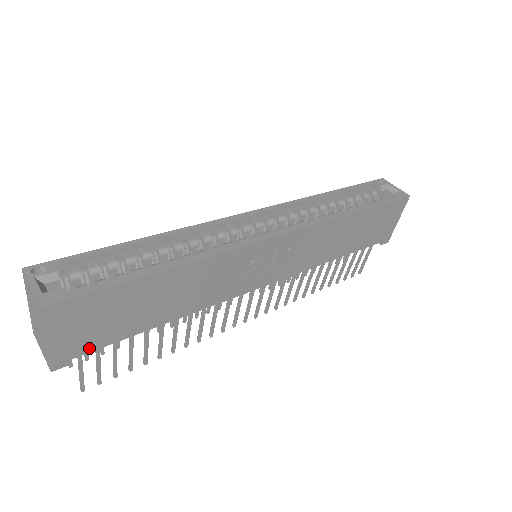
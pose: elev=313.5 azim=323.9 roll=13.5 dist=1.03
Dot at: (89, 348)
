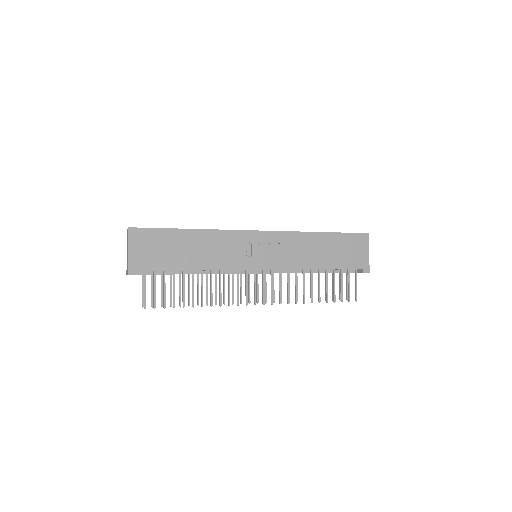
Dot at: (149, 267)
